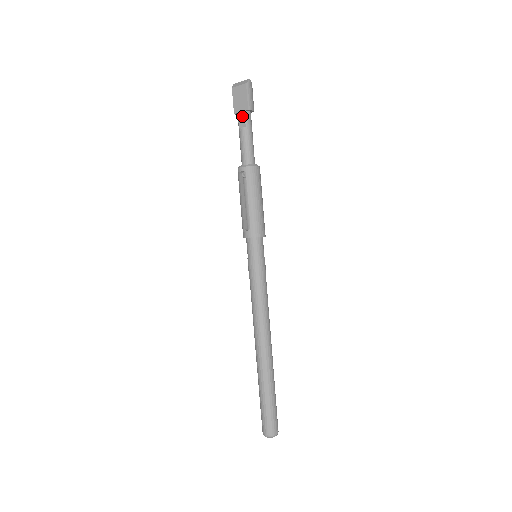
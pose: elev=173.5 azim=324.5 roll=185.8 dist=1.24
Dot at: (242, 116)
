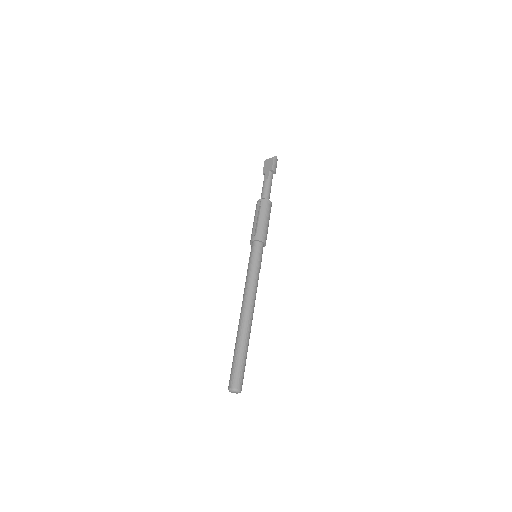
Dot at: (267, 174)
